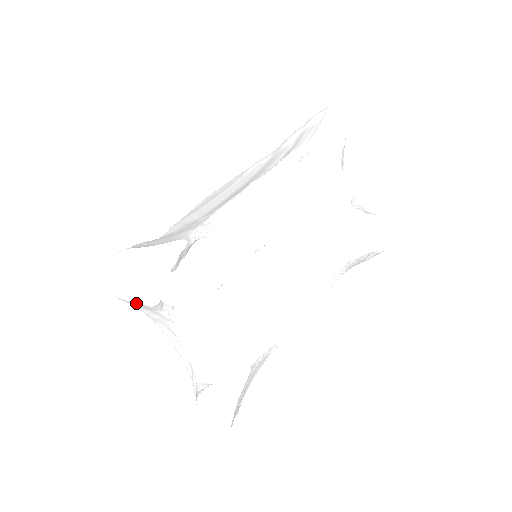
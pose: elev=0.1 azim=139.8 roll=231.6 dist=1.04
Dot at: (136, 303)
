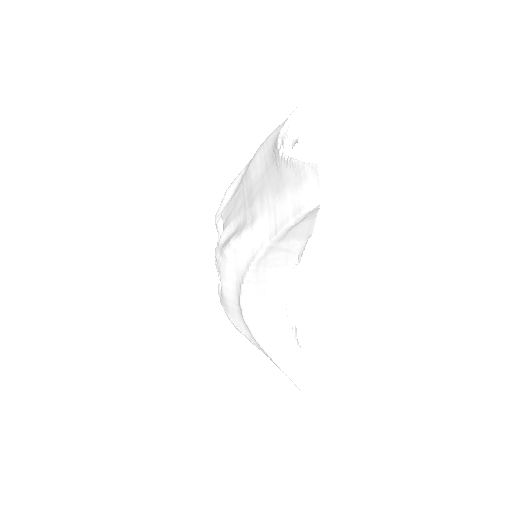
Dot at: occluded
